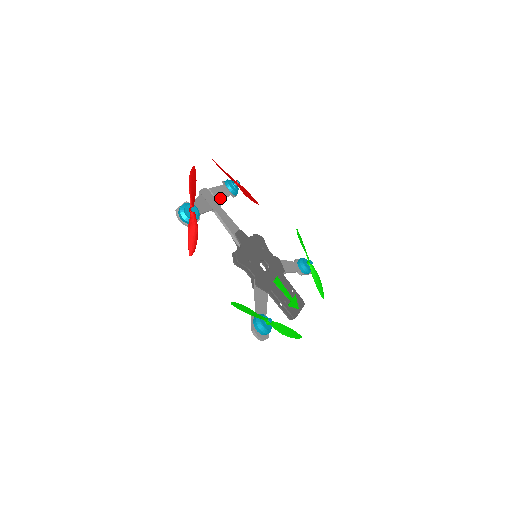
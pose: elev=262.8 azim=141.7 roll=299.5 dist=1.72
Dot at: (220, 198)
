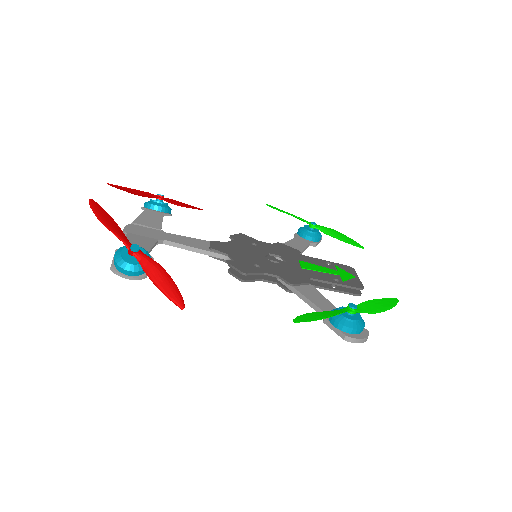
Dot at: (155, 224)
